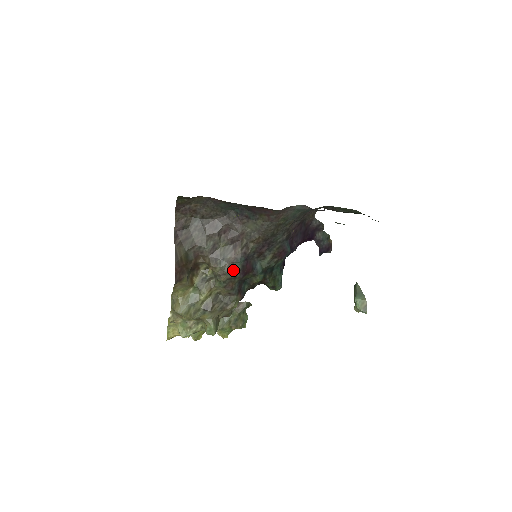
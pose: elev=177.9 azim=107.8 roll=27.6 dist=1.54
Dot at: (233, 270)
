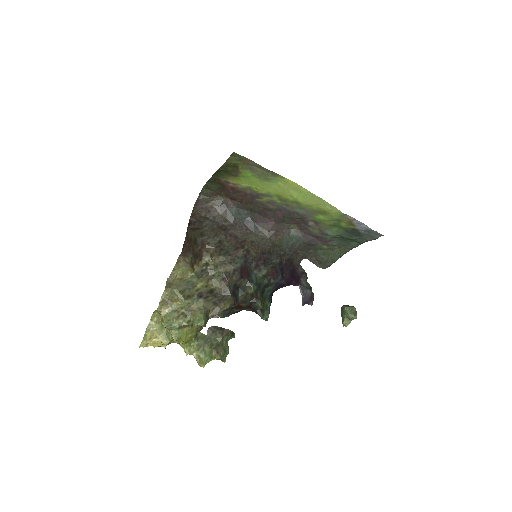
Dot at: (234, 264)
